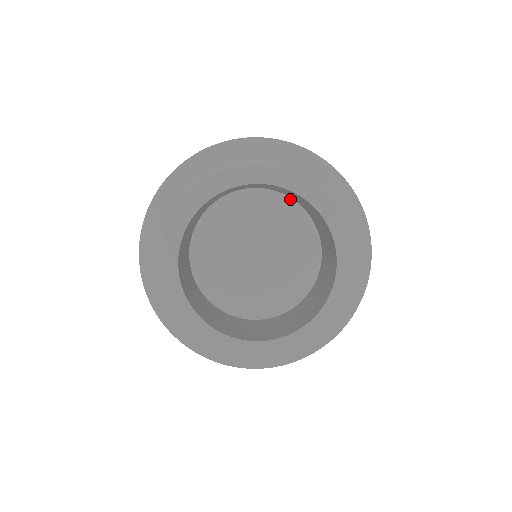
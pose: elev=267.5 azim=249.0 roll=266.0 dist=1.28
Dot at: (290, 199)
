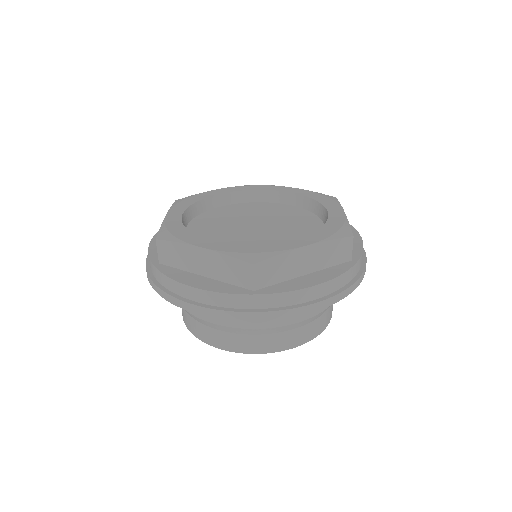
Dot at: occluded
